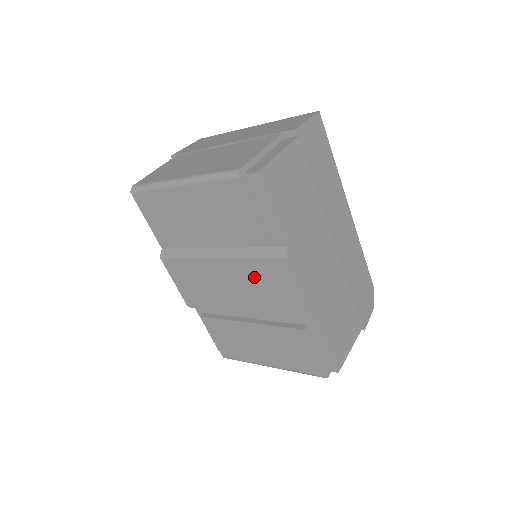
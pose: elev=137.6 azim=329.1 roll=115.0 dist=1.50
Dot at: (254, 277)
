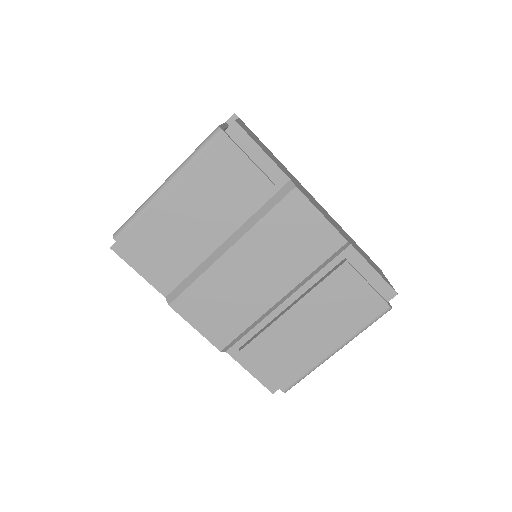
Dot at: (275, 238)
